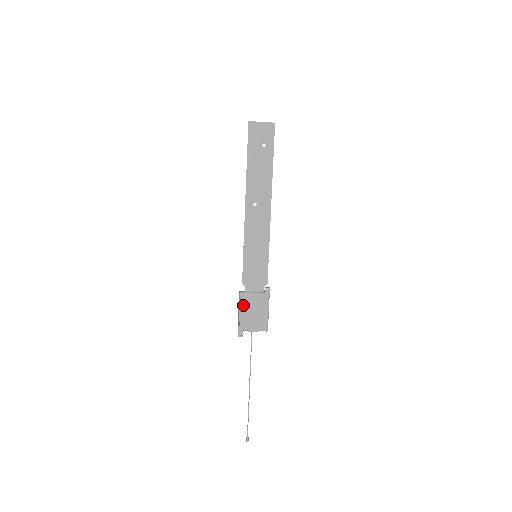
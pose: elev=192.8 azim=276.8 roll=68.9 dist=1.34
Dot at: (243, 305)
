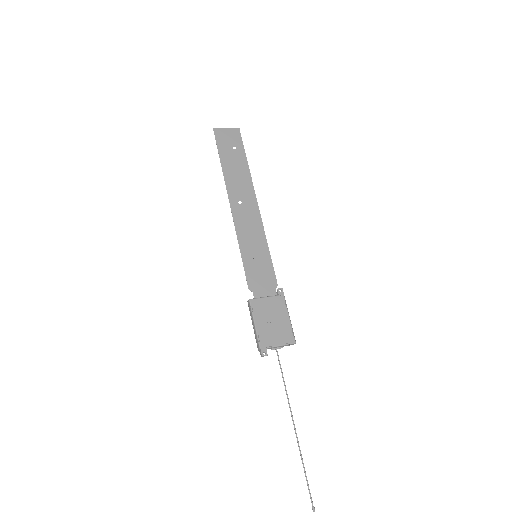
Dot at: (257, 314)
